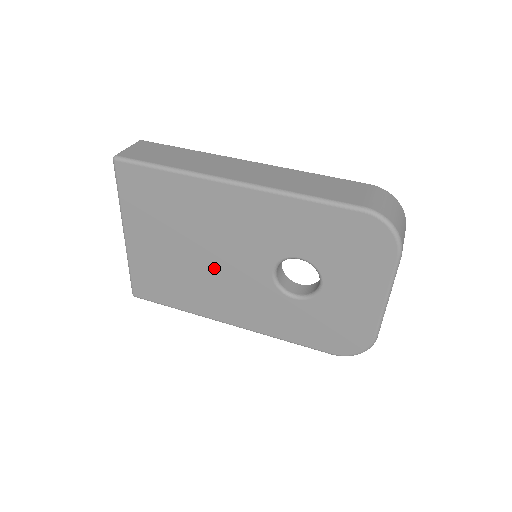
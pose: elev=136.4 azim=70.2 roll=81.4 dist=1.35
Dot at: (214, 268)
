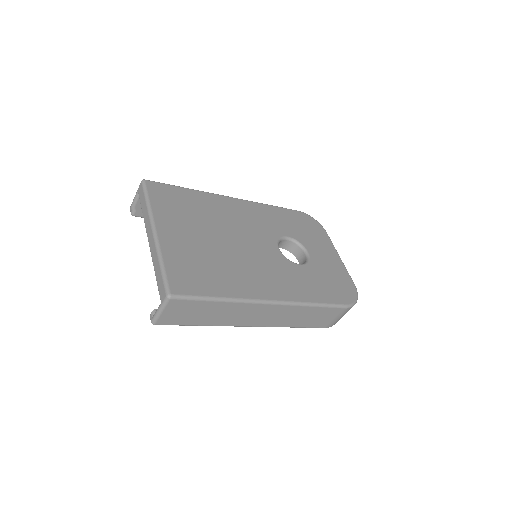
Dot at: (241, 250)
